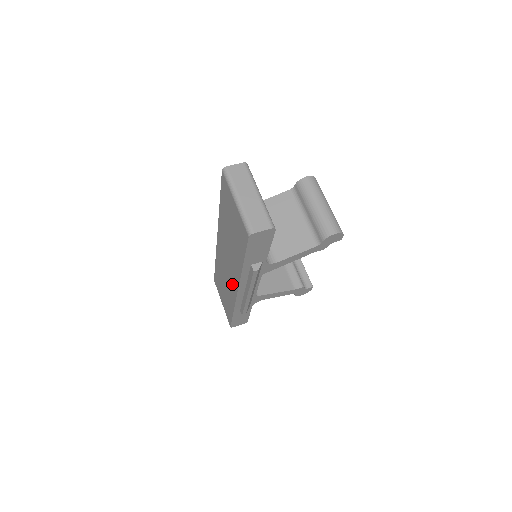
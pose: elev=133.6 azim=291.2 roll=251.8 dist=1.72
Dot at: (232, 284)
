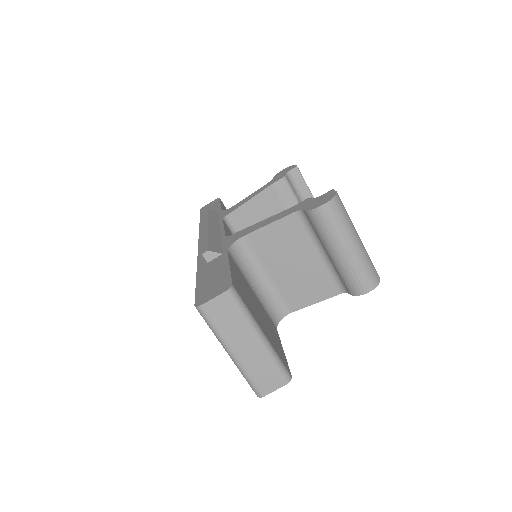
Dot at: occluded
